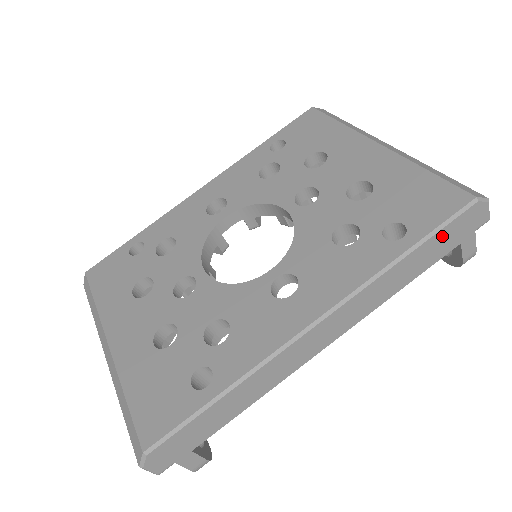
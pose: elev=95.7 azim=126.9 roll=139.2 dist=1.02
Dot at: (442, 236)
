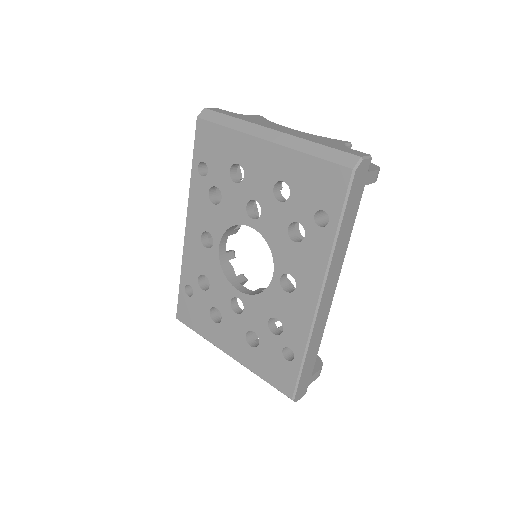
Dot at: (350, 203)
